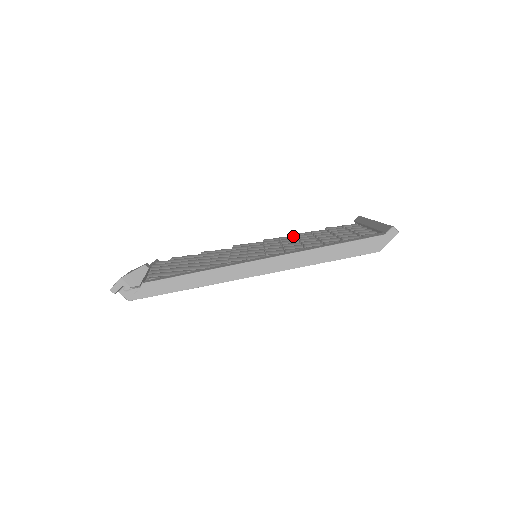
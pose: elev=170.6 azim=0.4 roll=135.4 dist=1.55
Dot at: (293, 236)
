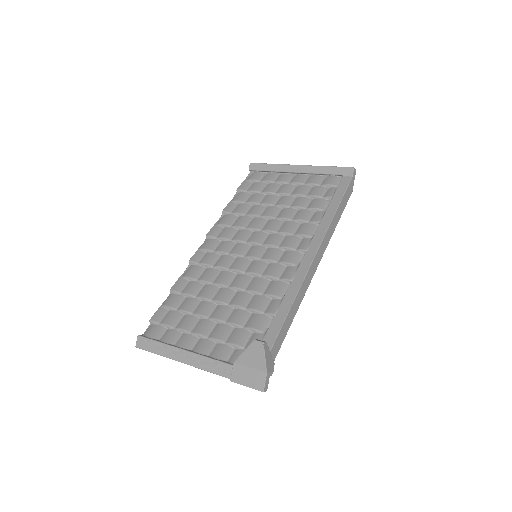
Dot at: (231, 215)
